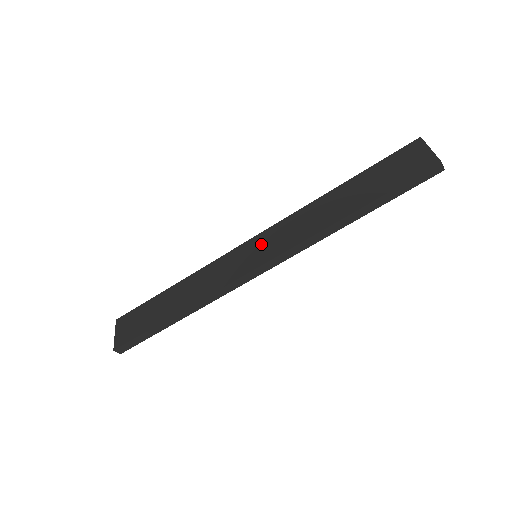
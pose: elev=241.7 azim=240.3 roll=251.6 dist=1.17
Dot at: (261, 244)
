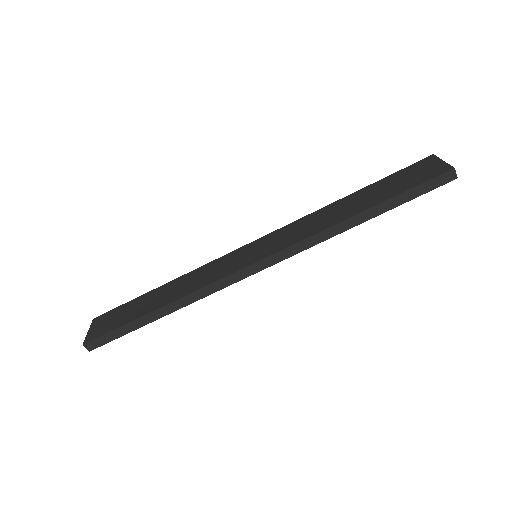
Dot at: (263, 244)
